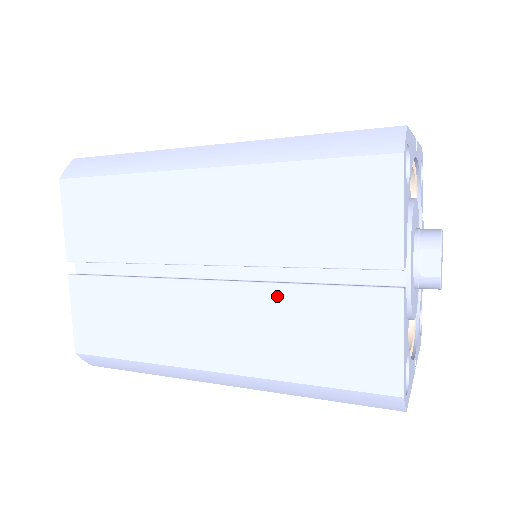
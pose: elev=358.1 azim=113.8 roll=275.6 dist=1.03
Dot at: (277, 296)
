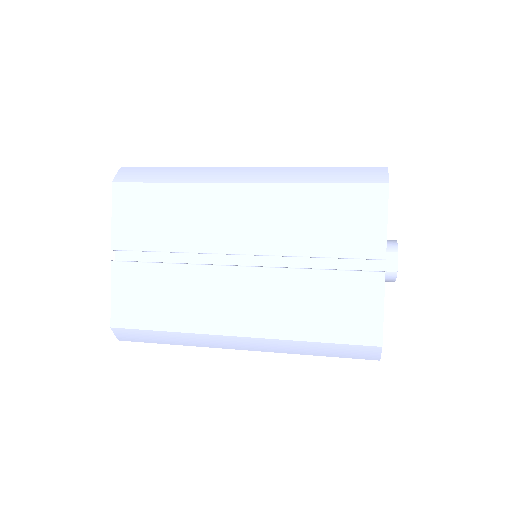
Dot at: (295, 278)
